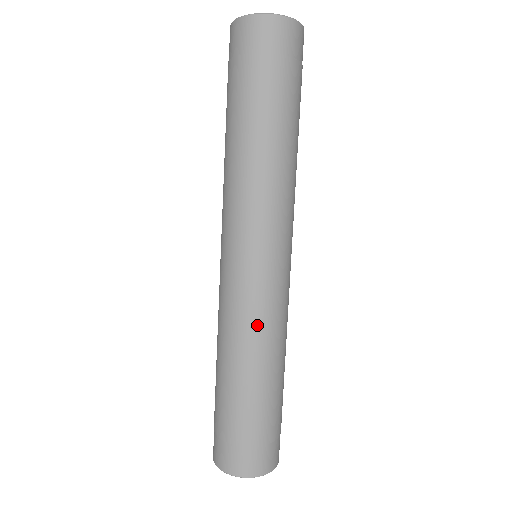
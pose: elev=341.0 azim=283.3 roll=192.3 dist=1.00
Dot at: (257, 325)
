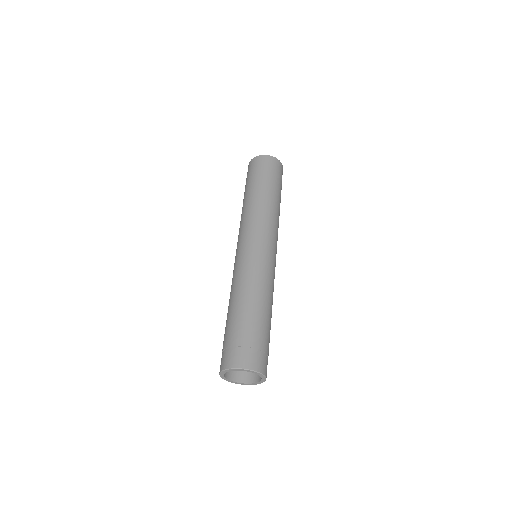
Dot at: (248, 275)
